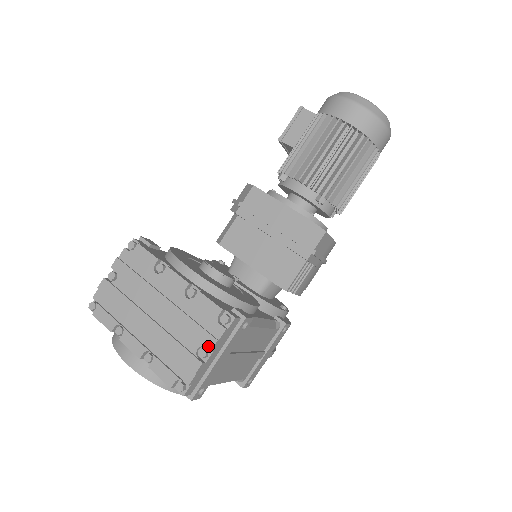
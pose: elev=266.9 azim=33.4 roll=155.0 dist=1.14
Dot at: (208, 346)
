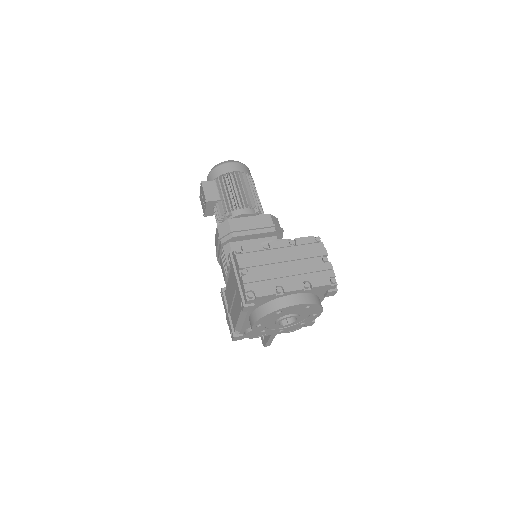
Dot at: (325, 253)
